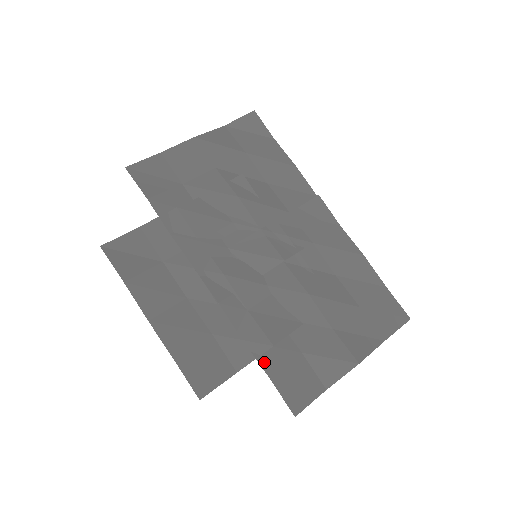
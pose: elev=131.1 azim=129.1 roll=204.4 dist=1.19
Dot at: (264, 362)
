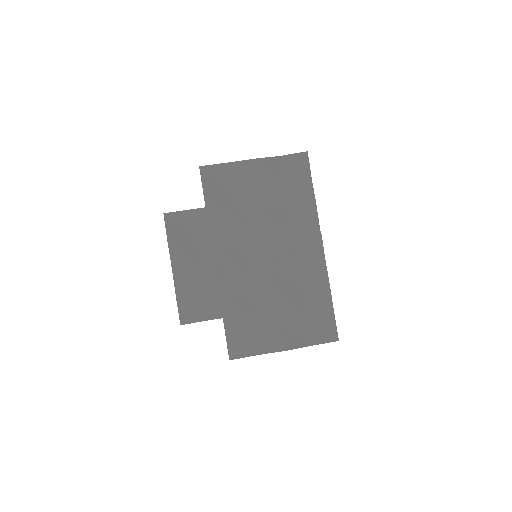
Dot at: (227, 322)
